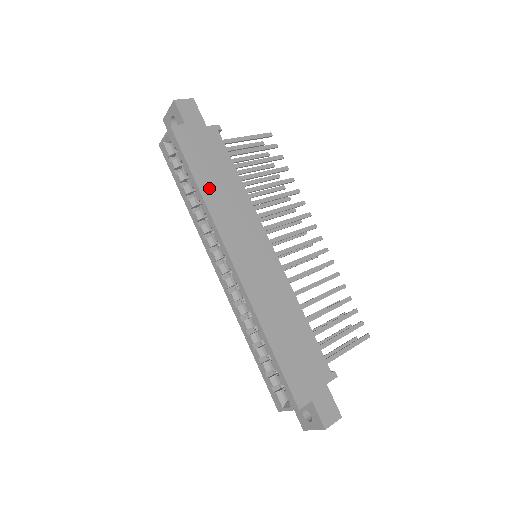
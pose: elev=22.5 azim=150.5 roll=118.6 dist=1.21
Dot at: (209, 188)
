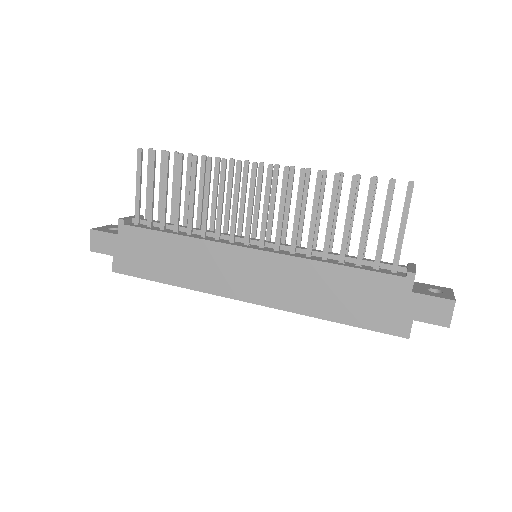
Dot at: (174, 275)
